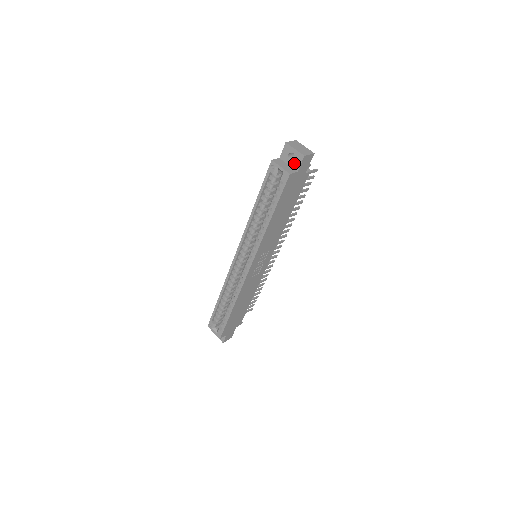
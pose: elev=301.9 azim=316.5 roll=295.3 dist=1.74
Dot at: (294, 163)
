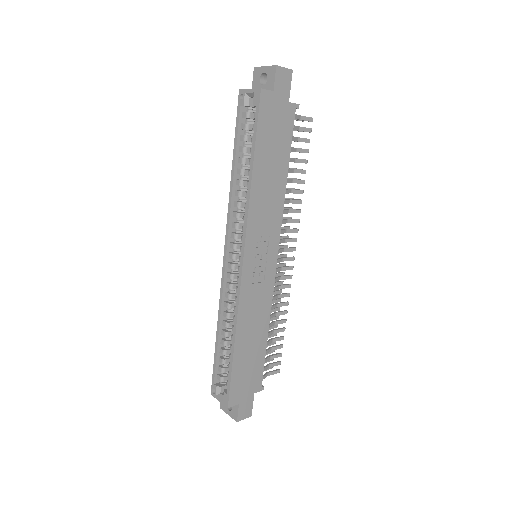
Dot at: (267, 84)
